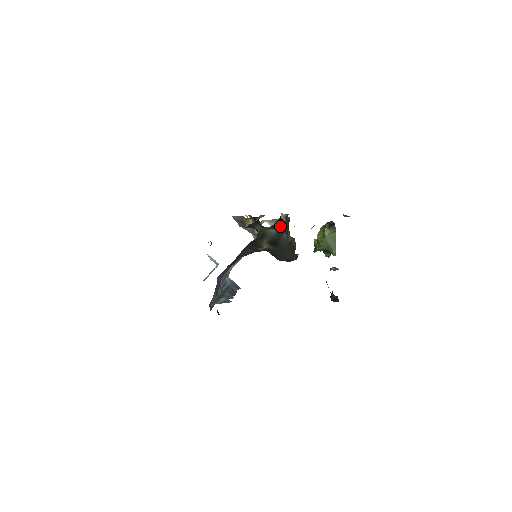
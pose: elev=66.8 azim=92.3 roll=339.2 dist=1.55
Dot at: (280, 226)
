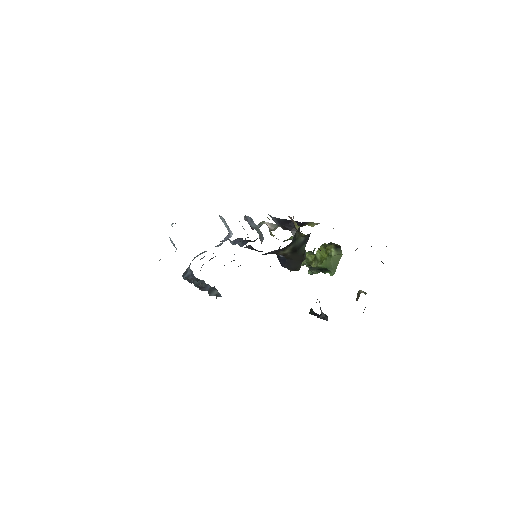
Dot at: (308, 236)
